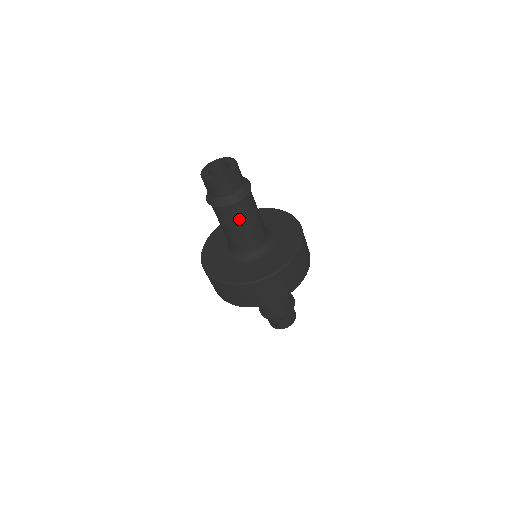
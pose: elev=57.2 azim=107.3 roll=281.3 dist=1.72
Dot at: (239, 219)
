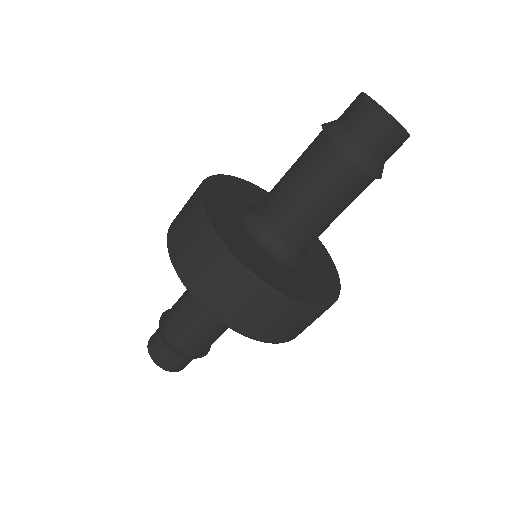
Dot at: (344, 200)
